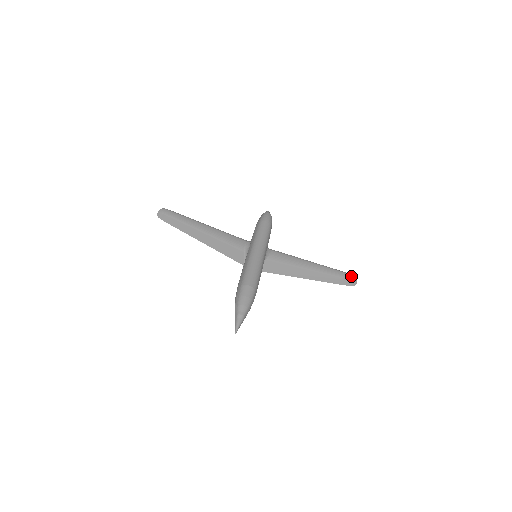
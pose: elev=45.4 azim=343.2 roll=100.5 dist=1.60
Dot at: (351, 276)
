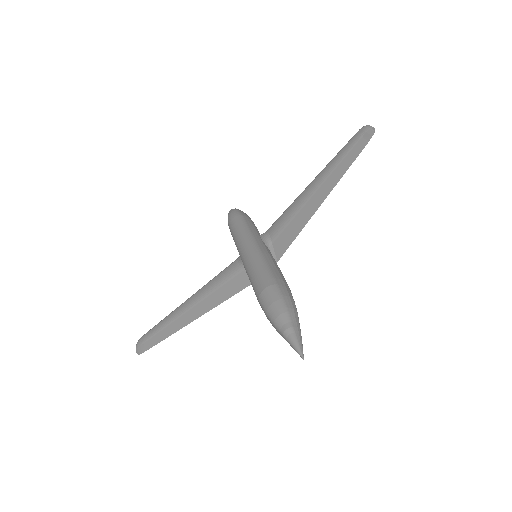
Dot at: (360, 132)
